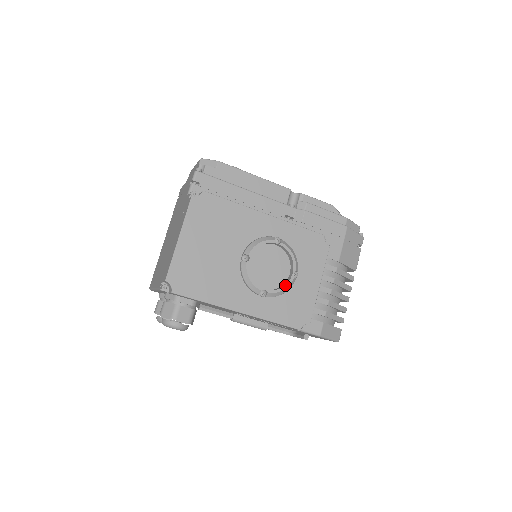
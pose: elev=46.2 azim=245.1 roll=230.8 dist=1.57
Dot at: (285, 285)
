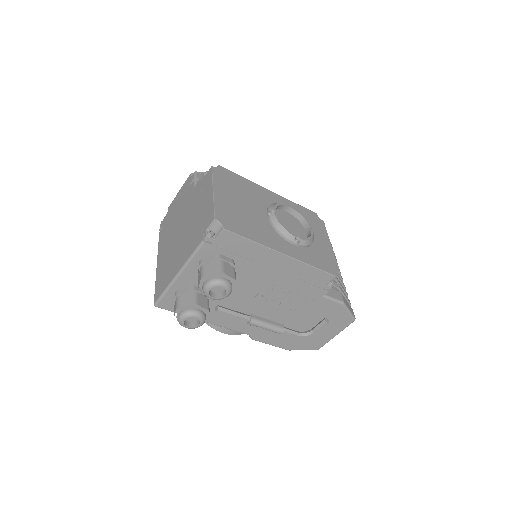
Dot at: (310, 236)
